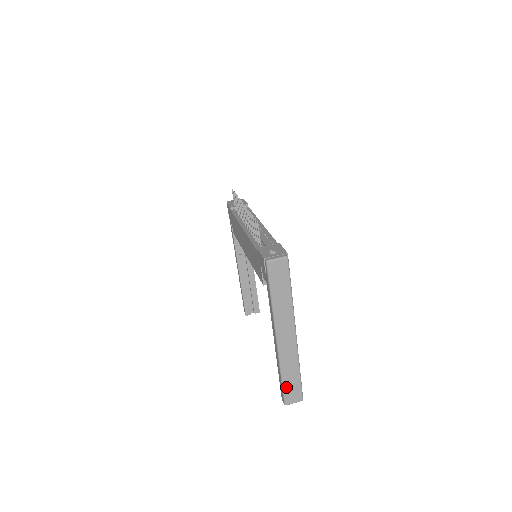
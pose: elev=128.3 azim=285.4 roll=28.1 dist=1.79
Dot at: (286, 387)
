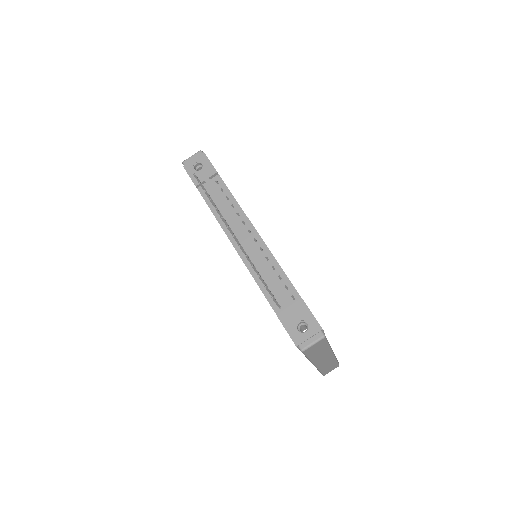
Dot at: (324, 372)
